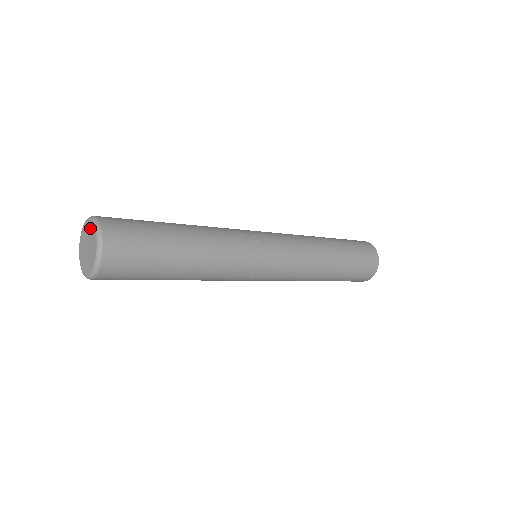
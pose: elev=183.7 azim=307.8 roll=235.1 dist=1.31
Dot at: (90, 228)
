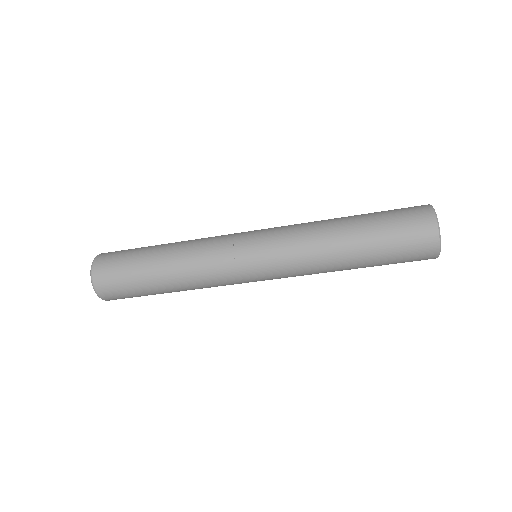
Dot at: occluded
